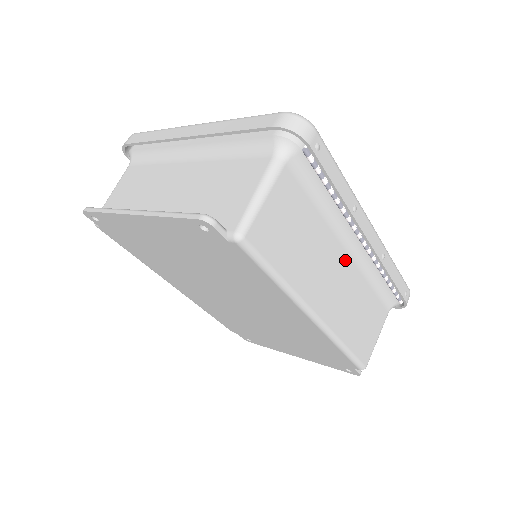
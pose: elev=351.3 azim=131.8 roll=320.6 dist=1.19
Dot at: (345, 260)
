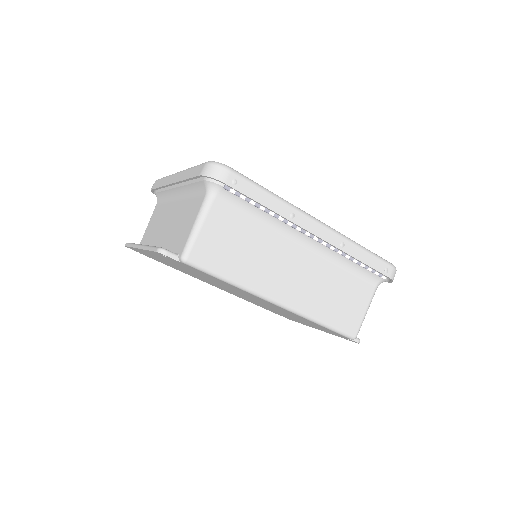
Dot at: (303, 254)
